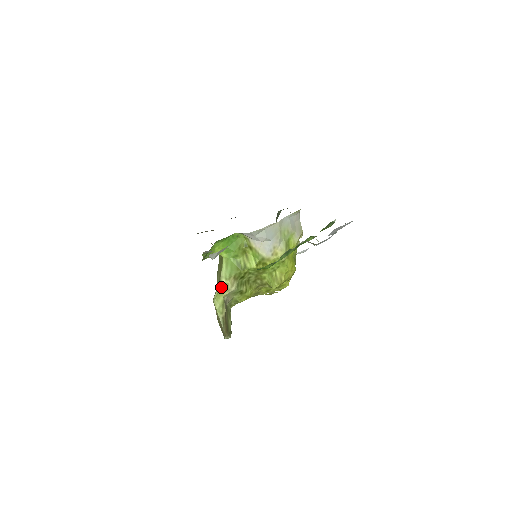
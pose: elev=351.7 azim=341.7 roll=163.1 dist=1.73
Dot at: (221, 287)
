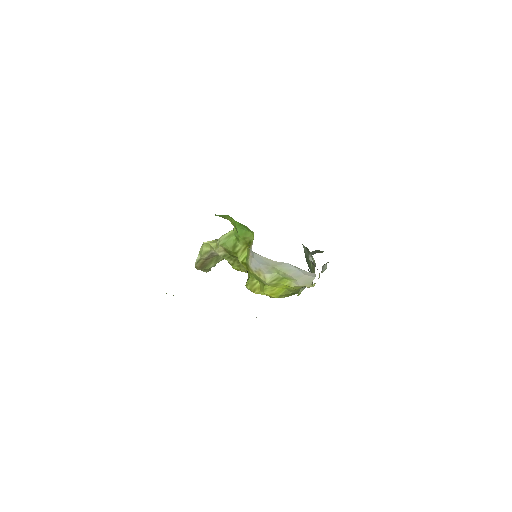
Dot at: (214, 243)
